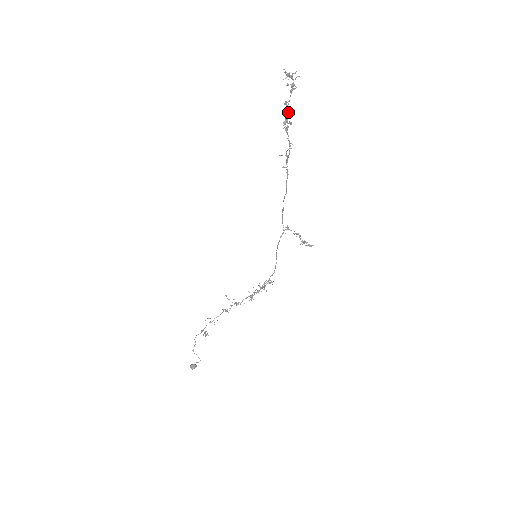
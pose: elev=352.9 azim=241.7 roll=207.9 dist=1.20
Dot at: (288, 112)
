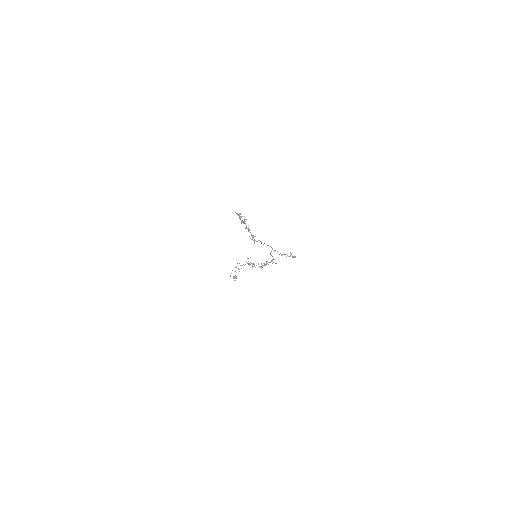
Dot at: (246, 225)
